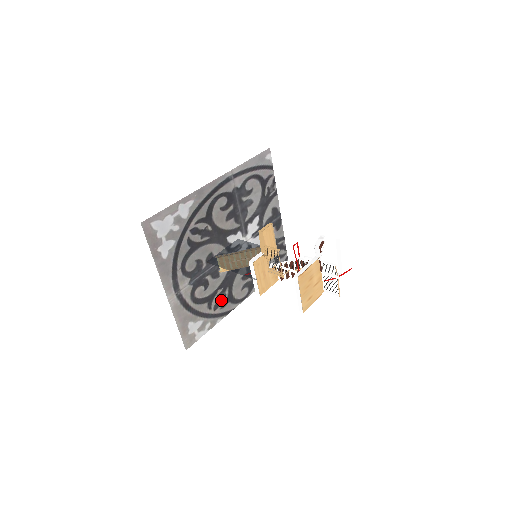
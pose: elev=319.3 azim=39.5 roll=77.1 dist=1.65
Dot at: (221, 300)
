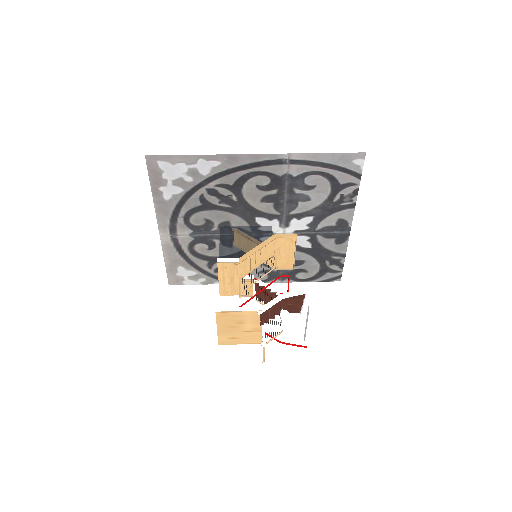
Dot at: occluded
